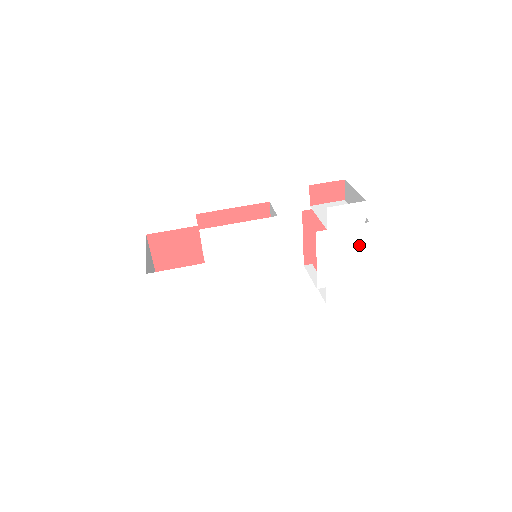
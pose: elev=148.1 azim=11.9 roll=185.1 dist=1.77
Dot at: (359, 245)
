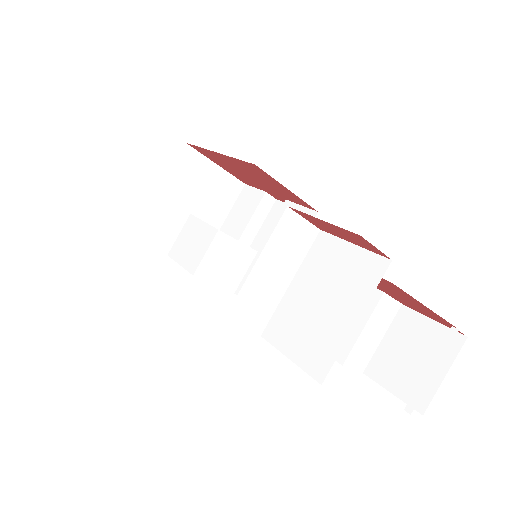
Dot at: occluded
